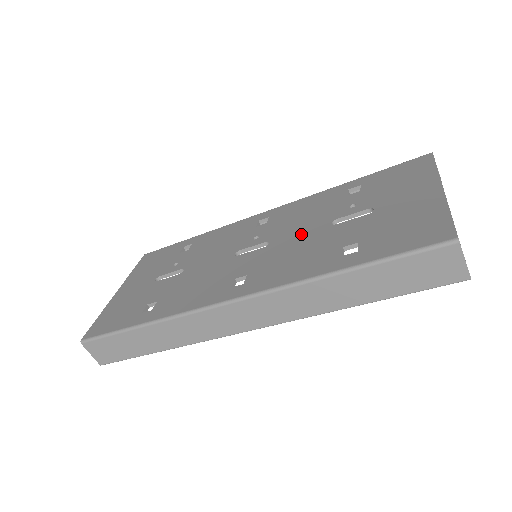
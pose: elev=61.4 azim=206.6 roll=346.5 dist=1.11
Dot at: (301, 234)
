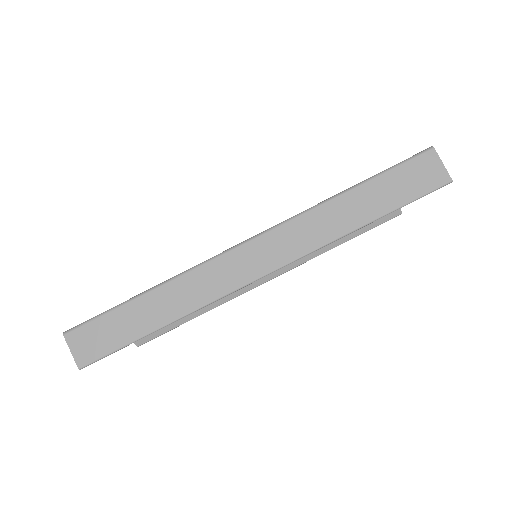
Dot at: occluded
